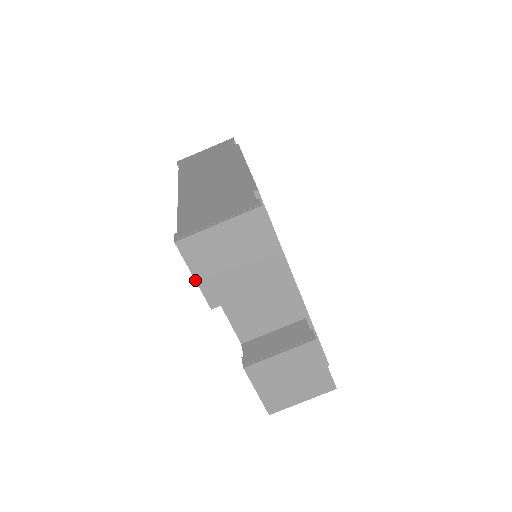
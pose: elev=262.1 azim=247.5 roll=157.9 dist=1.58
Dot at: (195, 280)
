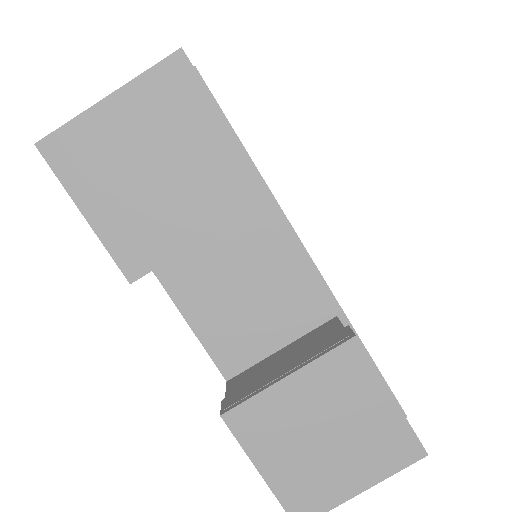
Dot at: occluded
